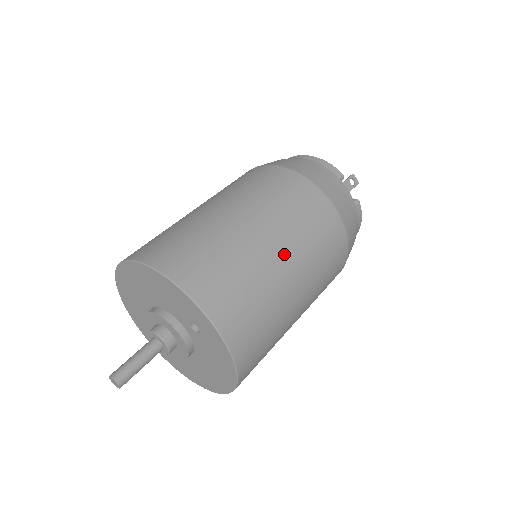
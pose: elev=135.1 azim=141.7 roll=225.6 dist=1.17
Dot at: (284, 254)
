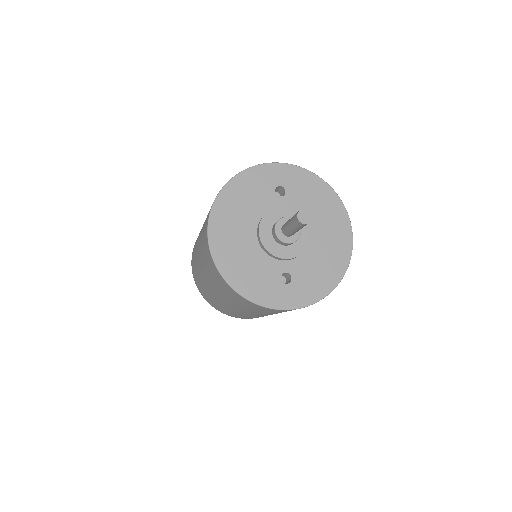
Dot at: occluded
